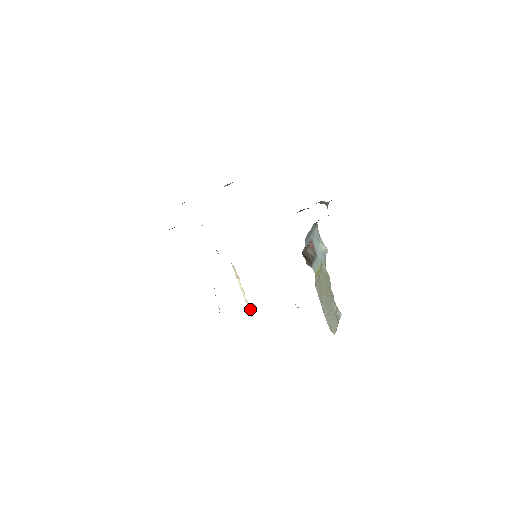
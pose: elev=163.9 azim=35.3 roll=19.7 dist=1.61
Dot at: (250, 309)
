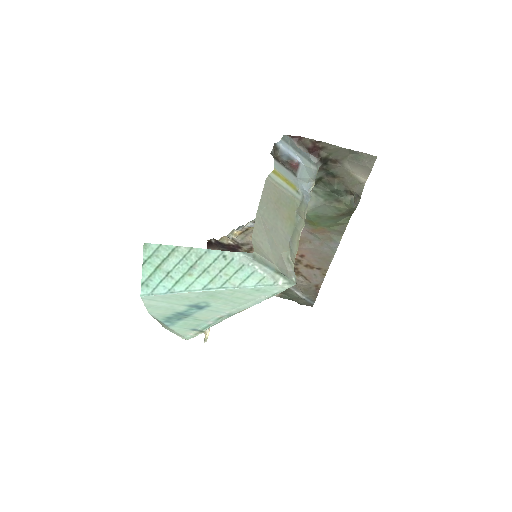
Dot at: occluded
